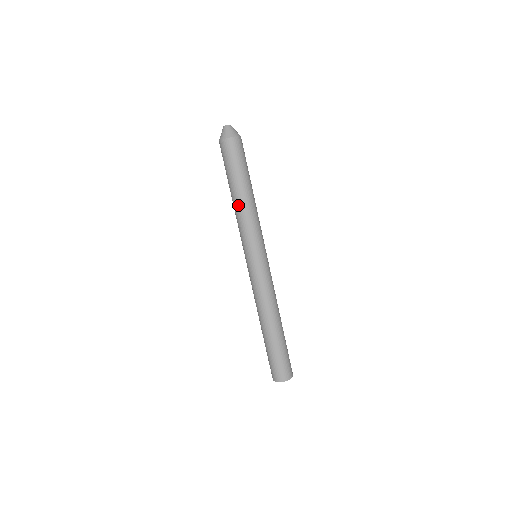
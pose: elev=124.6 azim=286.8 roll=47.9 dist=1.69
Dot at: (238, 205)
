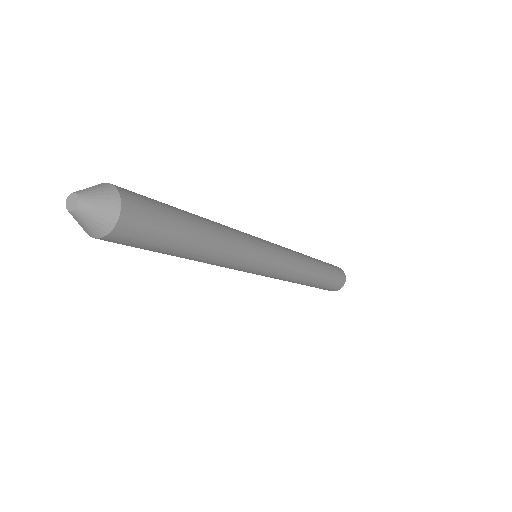
Dot at: (208, 260)
